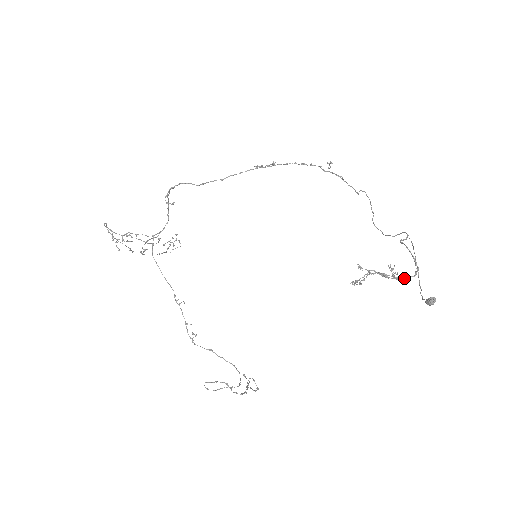
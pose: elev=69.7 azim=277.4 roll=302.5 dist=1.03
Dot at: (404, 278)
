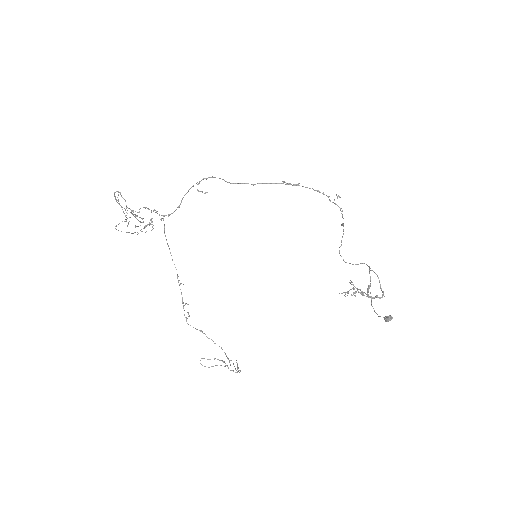
Dot at: (374, 298)
